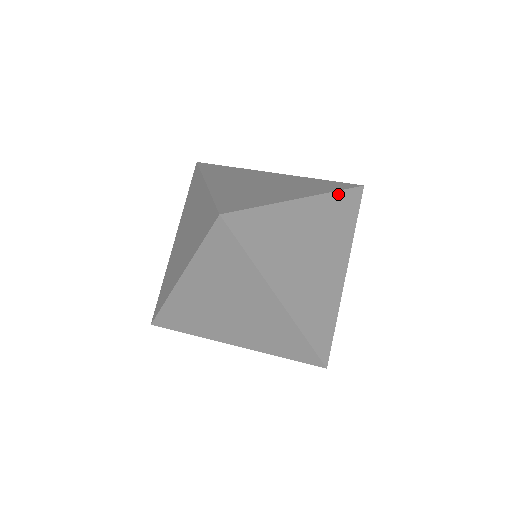
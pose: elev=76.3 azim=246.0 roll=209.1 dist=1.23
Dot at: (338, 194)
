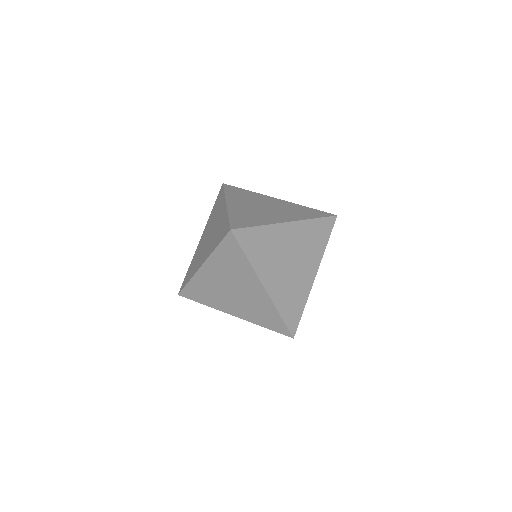
Dot at: (316, 220)
